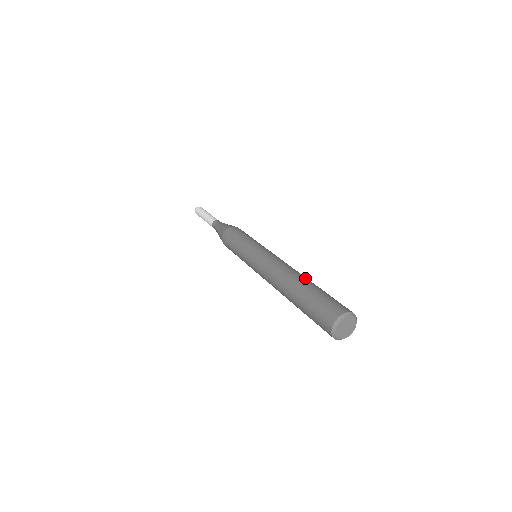
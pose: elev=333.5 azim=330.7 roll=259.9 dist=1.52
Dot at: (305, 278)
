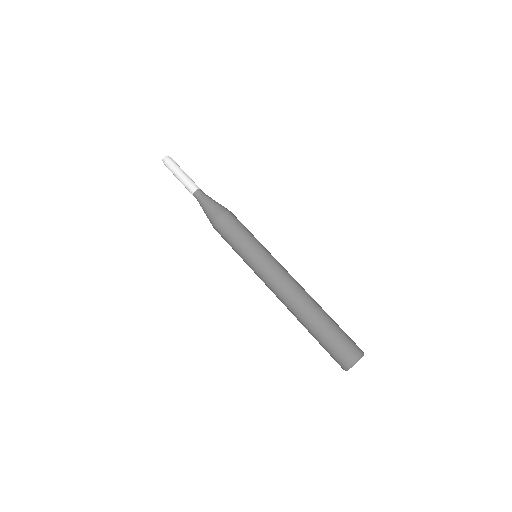
Dot at: (318, 305)
